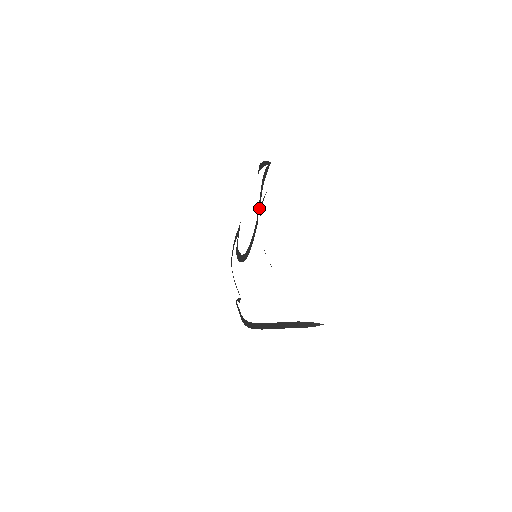
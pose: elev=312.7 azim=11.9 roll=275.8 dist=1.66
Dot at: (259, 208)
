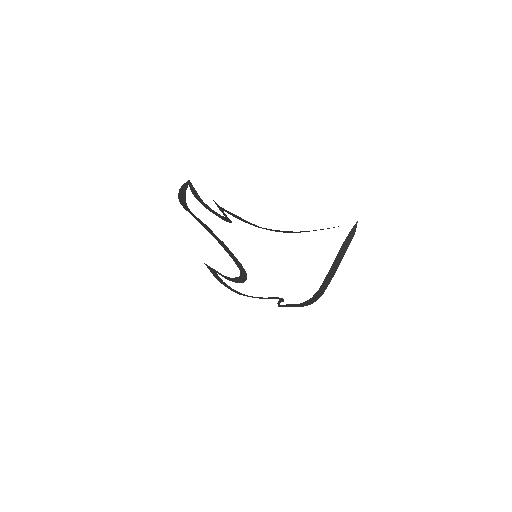
Dot at: (225, 217)
